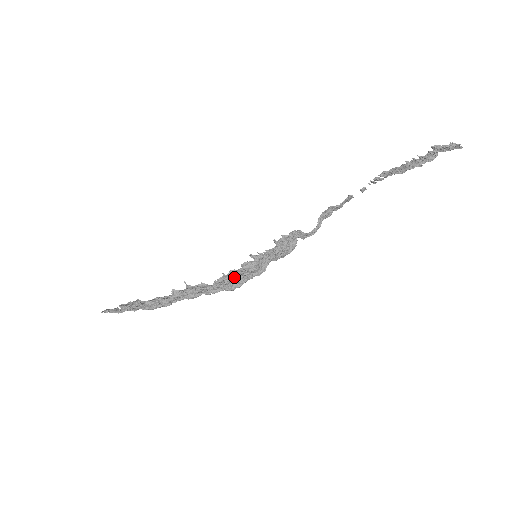
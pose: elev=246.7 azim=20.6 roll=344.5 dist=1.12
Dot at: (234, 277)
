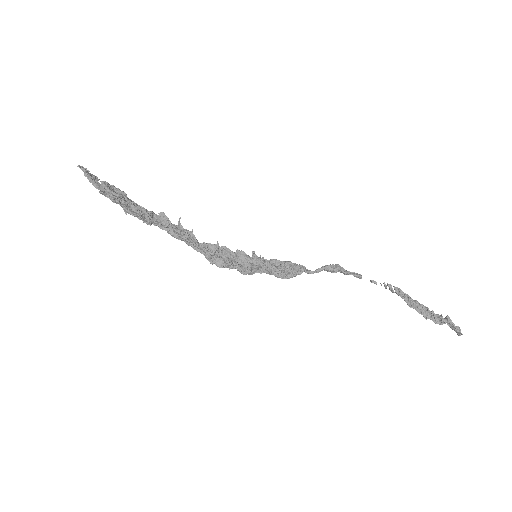
Dot at: (223, 256)
